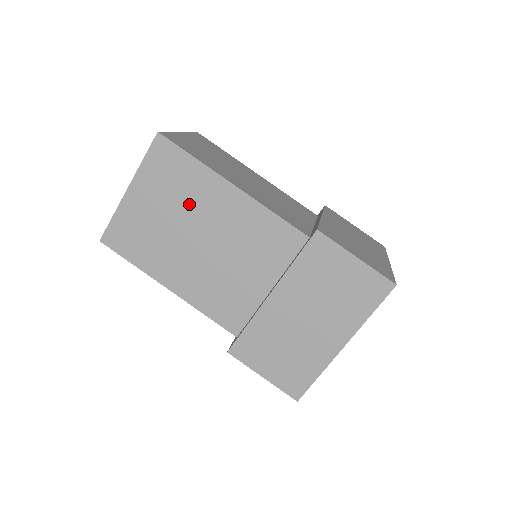
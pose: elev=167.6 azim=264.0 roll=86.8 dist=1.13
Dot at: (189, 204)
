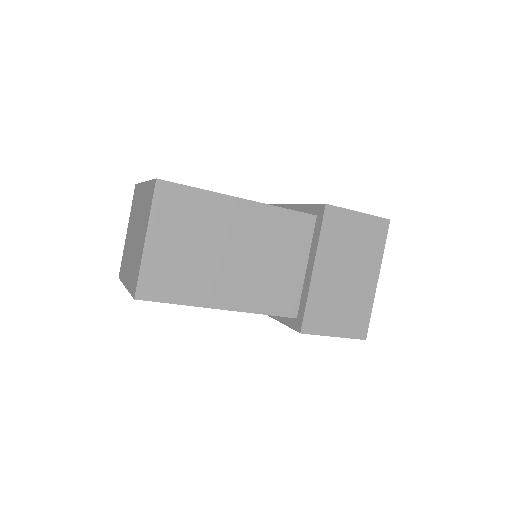
Dot at: occluded
